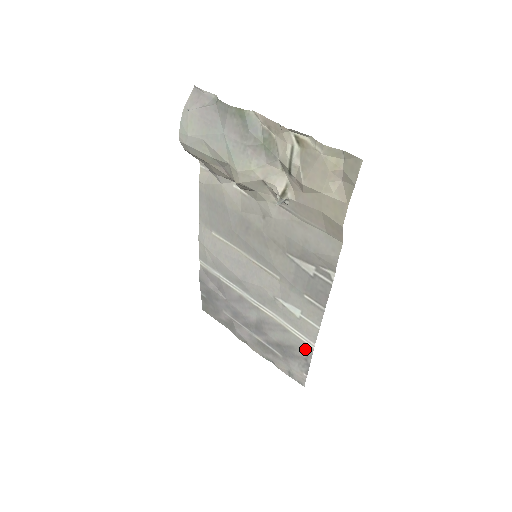
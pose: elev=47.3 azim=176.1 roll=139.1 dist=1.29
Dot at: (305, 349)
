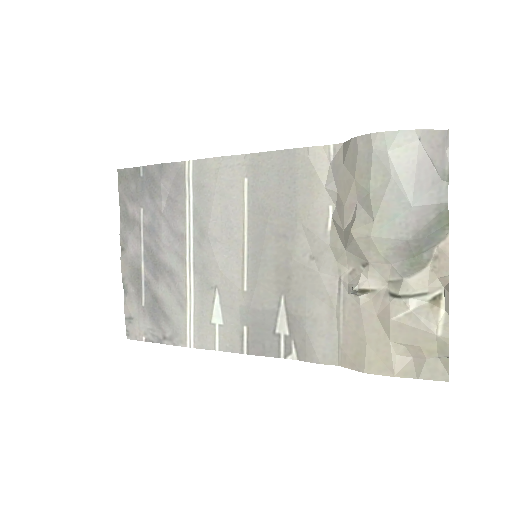
Dot at: (178, 336)
